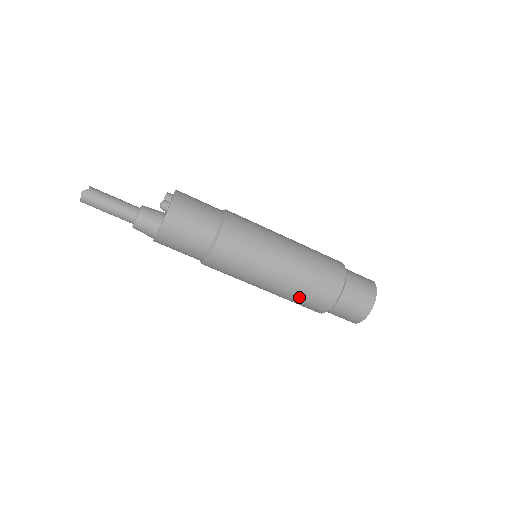
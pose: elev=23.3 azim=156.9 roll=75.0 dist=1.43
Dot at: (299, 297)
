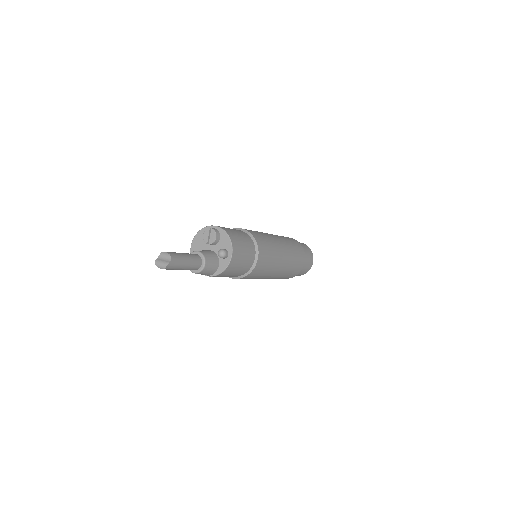
Dot at: occluded
